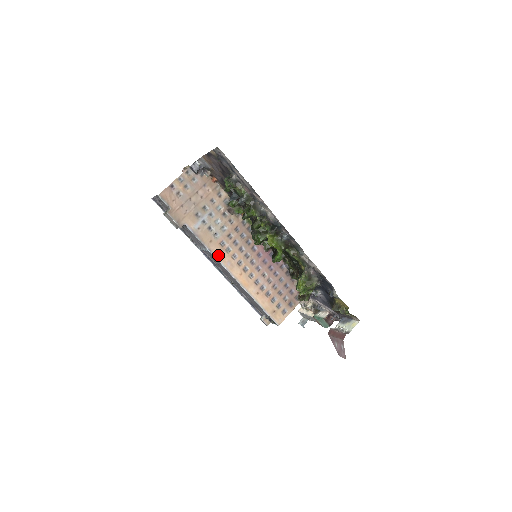
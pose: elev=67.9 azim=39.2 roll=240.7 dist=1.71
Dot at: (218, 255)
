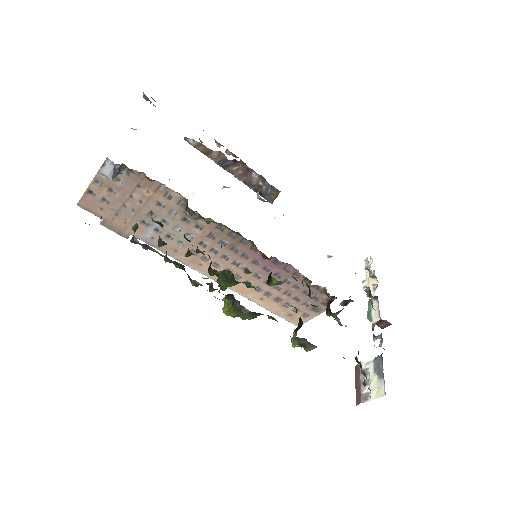
Dot at: (192, 264)
